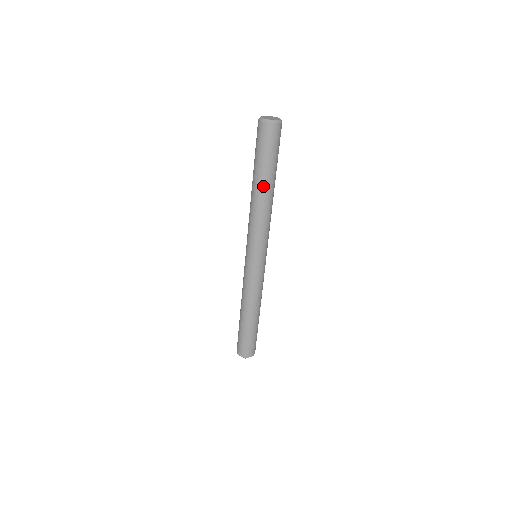
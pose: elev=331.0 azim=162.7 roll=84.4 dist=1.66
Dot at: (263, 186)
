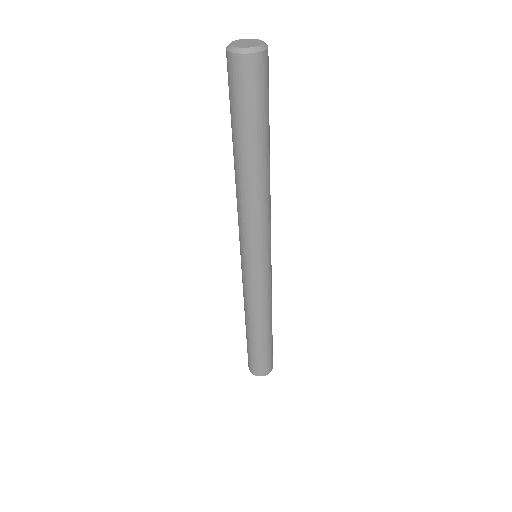
Dot at: (264, 158)
